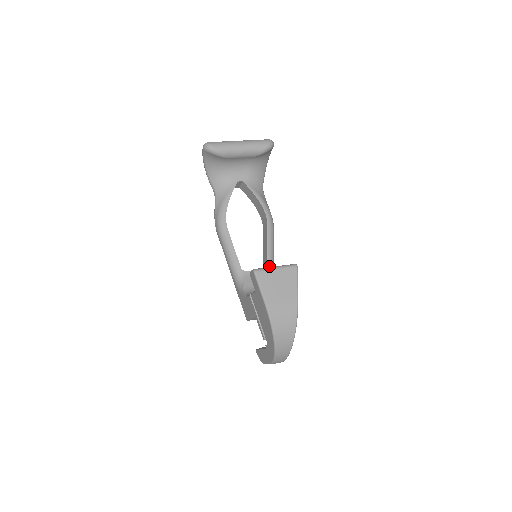
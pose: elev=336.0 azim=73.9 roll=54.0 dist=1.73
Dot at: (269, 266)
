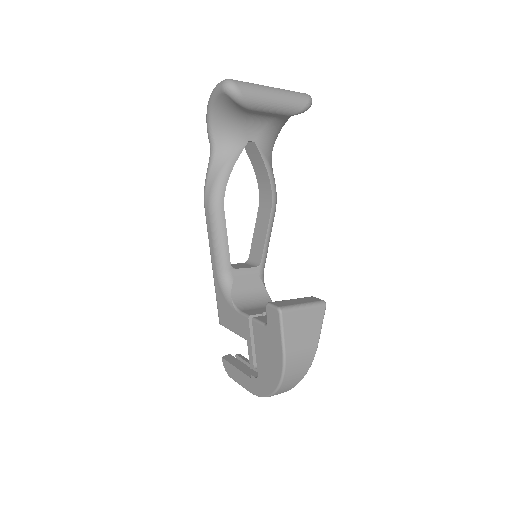
Dot at: (262, 264)
